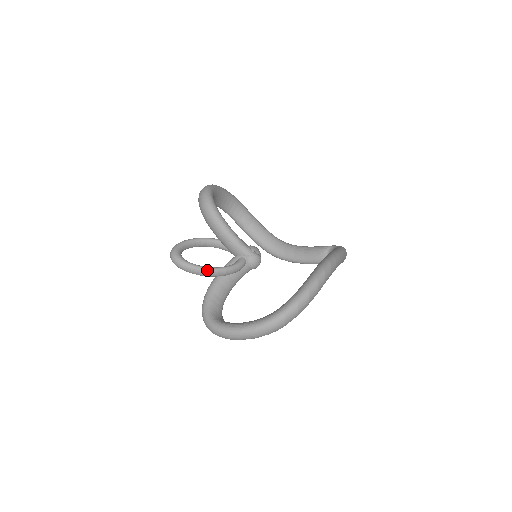
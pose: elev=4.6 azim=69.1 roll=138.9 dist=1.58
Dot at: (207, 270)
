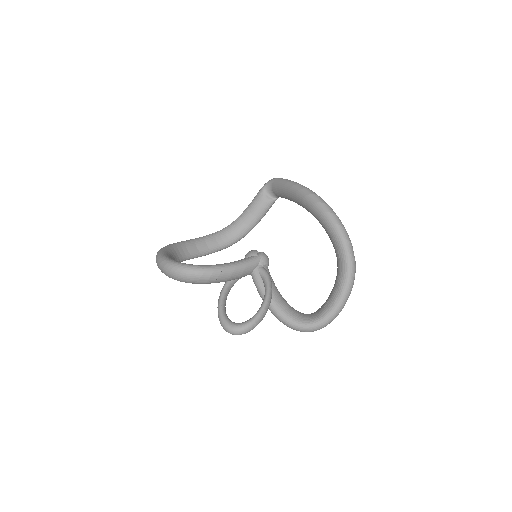
Dot at: (266, 305)
